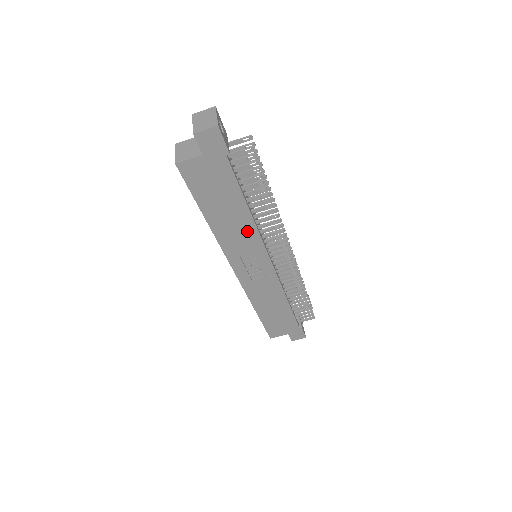
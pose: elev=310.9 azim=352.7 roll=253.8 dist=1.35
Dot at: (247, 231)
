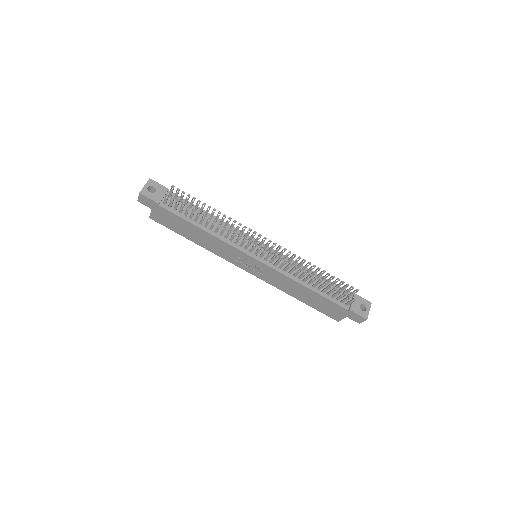
Dot at: (218, 243)
